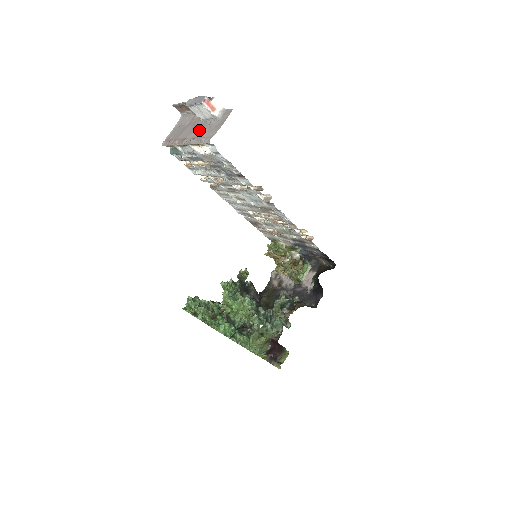
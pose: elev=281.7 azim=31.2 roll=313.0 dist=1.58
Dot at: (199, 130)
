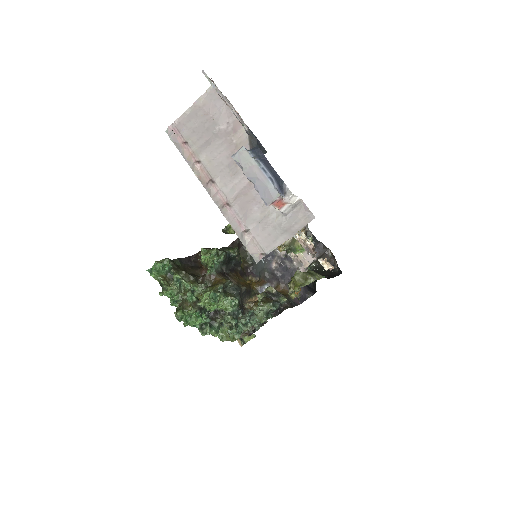
Dot at: (243, 193)
